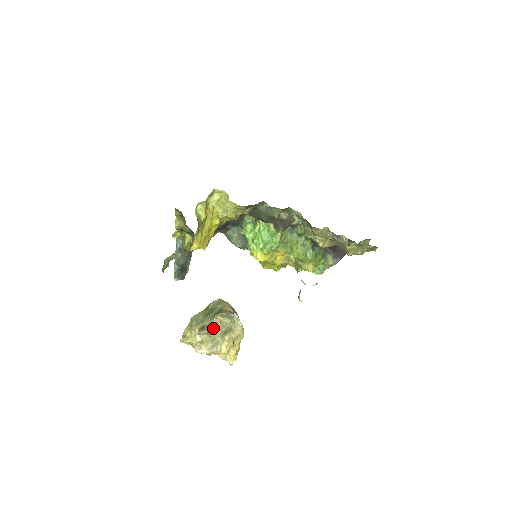
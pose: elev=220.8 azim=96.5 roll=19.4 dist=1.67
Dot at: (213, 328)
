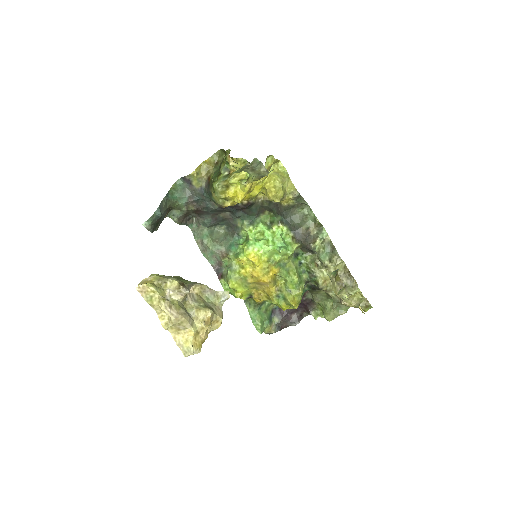
Dot at: (187, 296)
